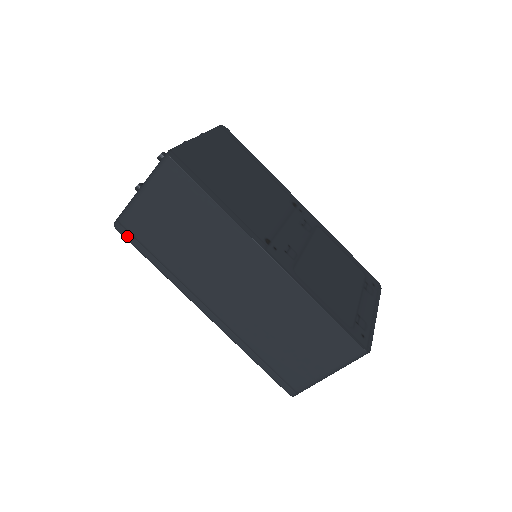
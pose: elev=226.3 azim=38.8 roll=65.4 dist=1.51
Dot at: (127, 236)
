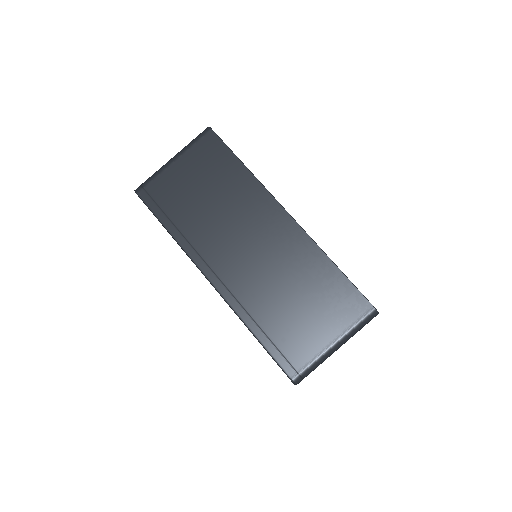
Dot at: (146, 200)
